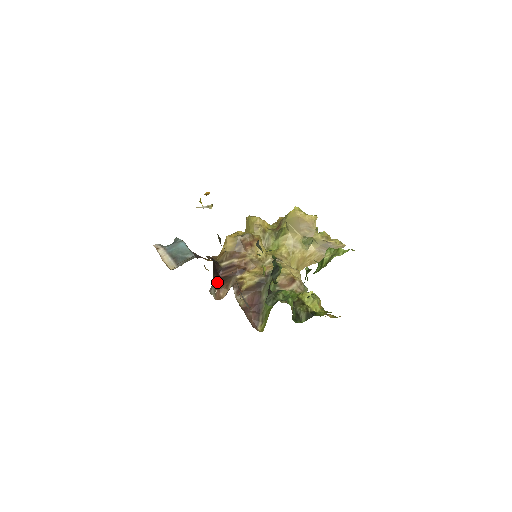
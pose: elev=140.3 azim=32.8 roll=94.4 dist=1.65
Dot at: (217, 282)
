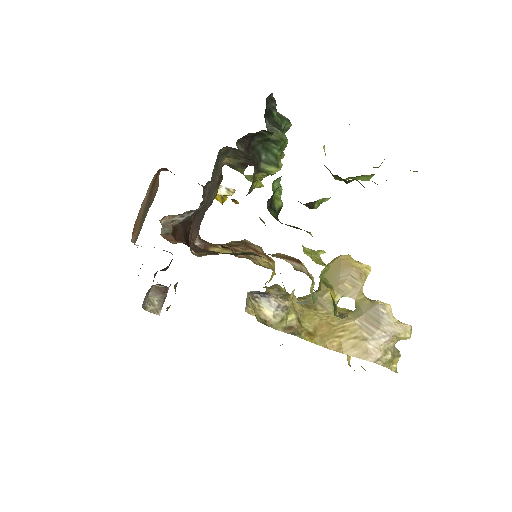
Dot at: occluded
